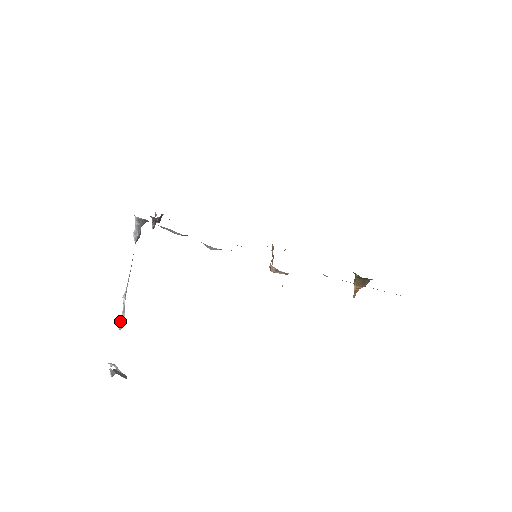
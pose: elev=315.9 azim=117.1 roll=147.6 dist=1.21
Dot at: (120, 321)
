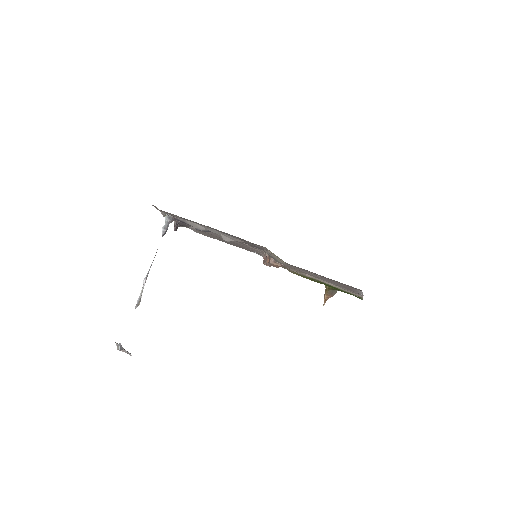
Dot at: (137, 301)
